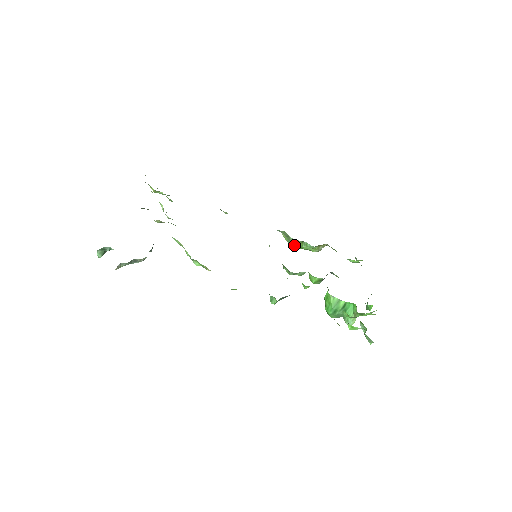
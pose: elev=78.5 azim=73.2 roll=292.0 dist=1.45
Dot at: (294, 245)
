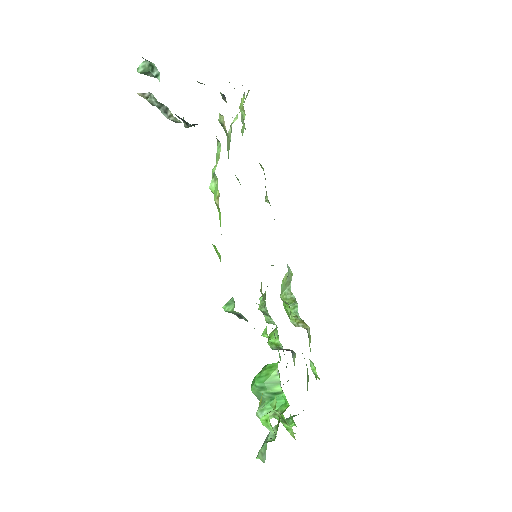
Dot at: (284, 295)
